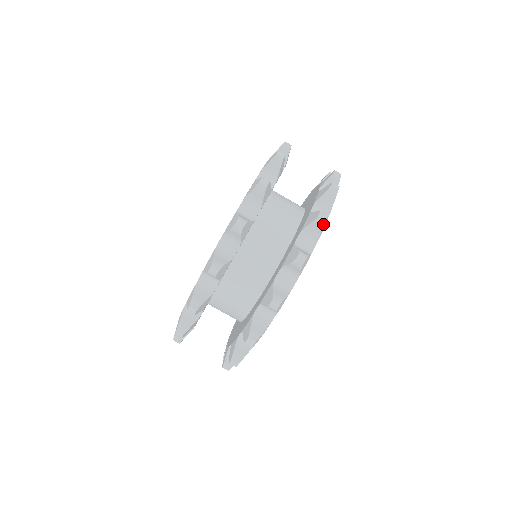
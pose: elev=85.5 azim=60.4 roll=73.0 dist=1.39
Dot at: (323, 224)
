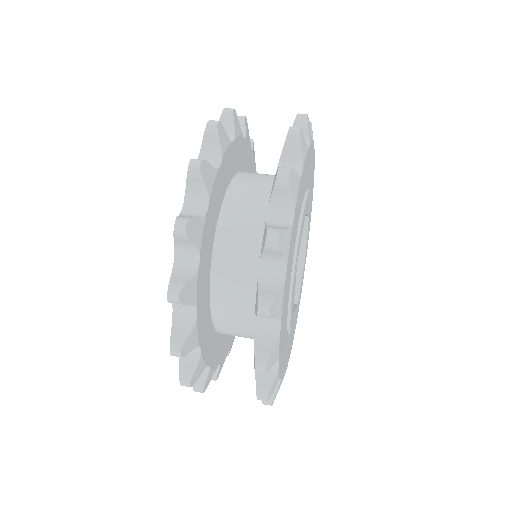
Dot at: occluded
